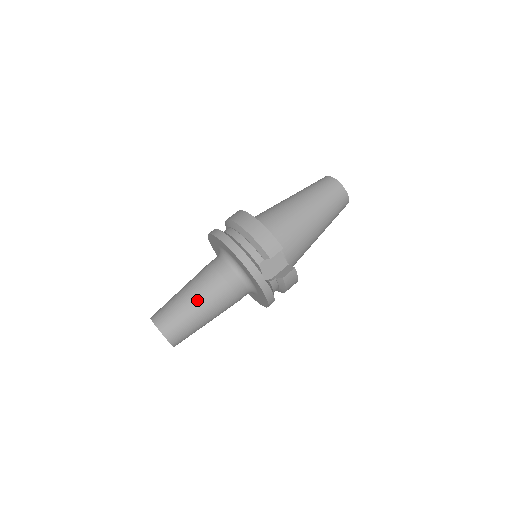
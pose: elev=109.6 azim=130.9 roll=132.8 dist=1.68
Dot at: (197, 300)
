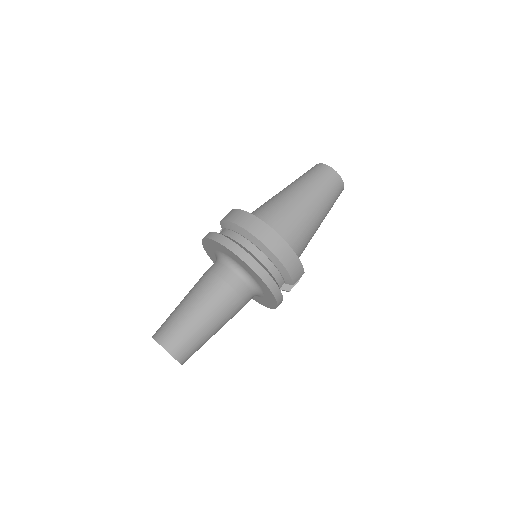
Dot at: (216, 325)
